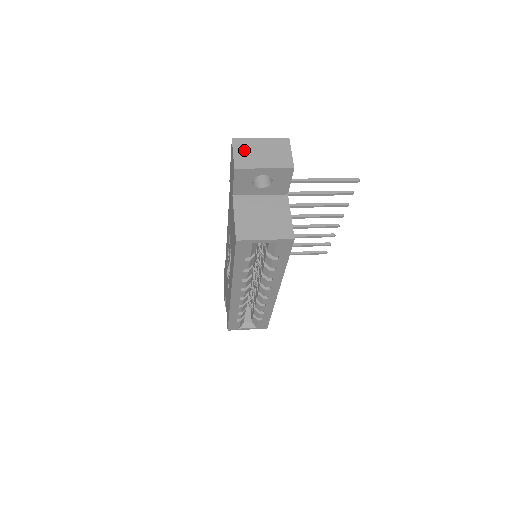
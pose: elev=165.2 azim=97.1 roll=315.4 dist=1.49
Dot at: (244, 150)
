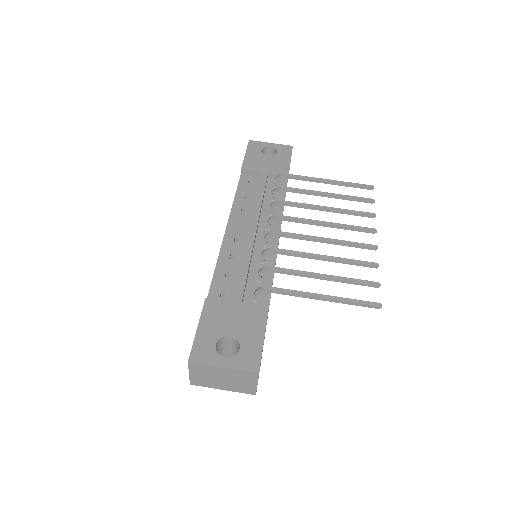
Dot at: (202, 374)
